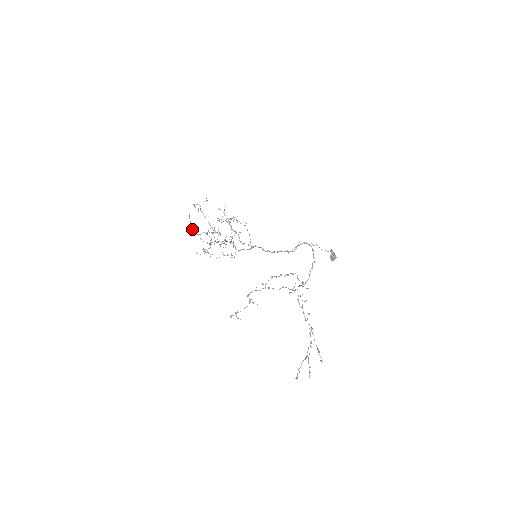
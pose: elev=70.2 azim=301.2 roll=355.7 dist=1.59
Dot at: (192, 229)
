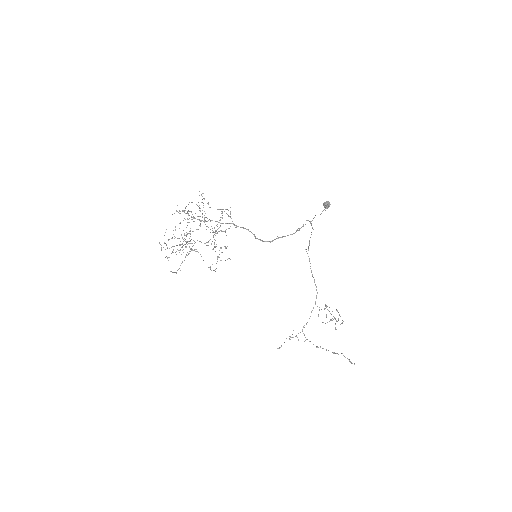
Dot at: occluded
